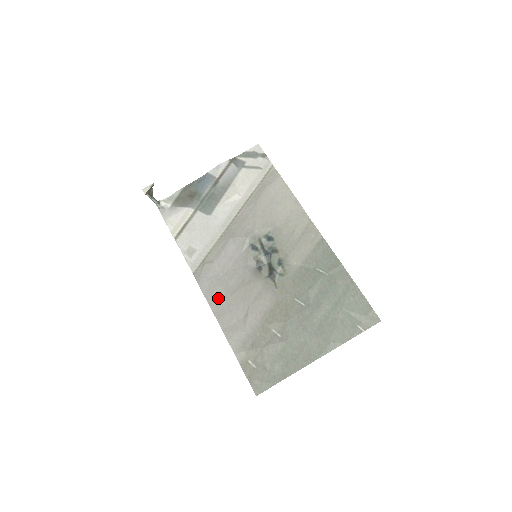
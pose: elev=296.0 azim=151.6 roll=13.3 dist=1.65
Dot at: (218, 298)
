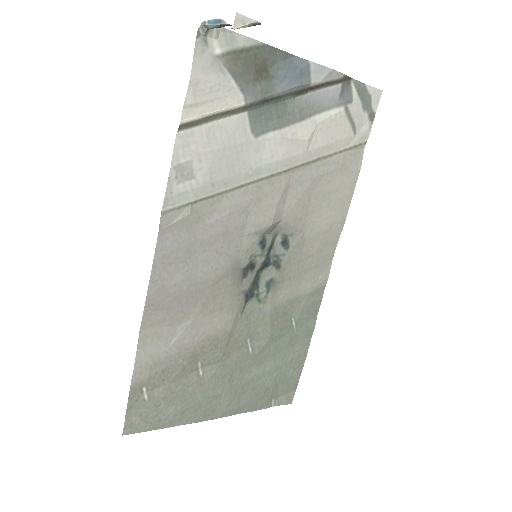
Dot at: (169, 280)
